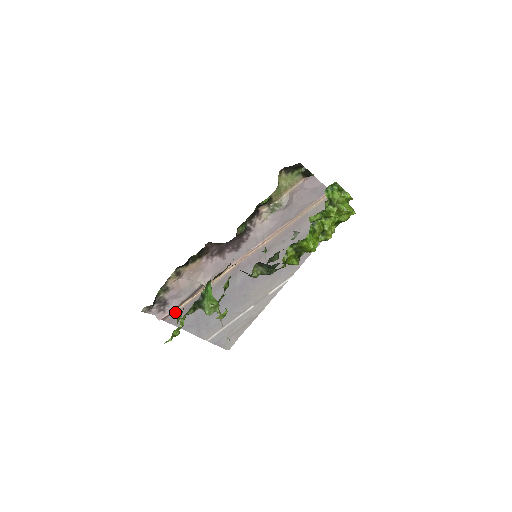
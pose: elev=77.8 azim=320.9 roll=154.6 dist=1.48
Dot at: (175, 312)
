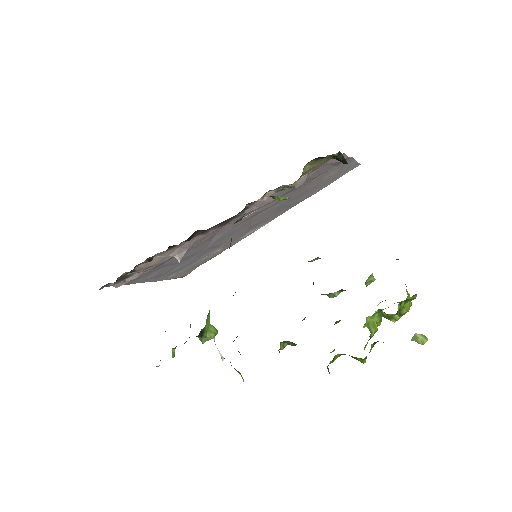
Dot at: occluded
